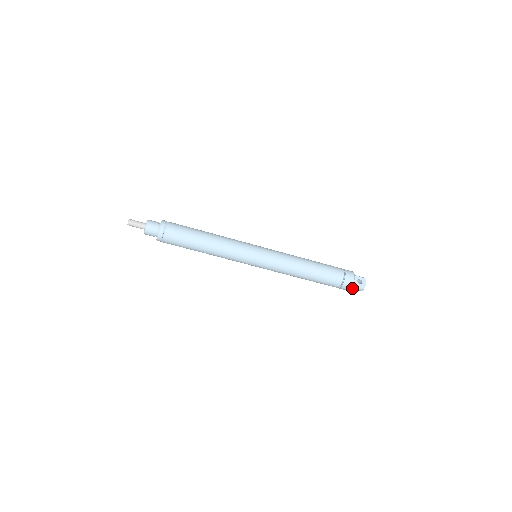
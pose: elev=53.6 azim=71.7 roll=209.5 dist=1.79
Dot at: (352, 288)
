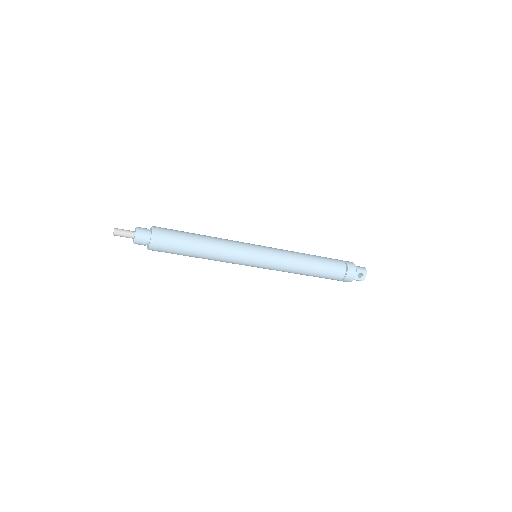
Dot at: occluded
